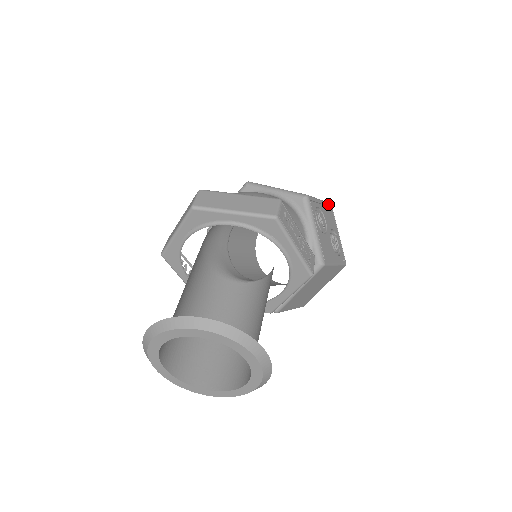
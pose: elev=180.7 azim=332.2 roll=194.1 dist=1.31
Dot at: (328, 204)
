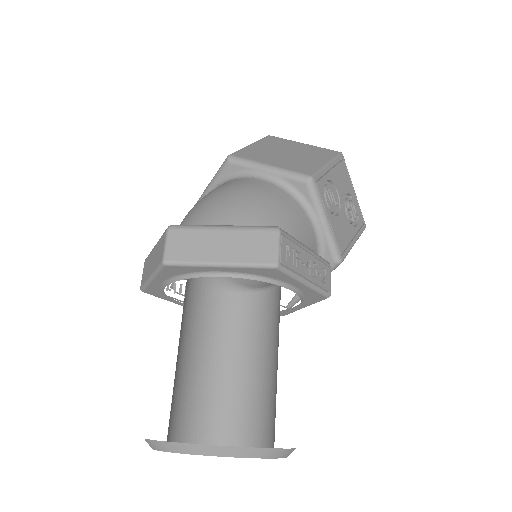
Dot at: (338, 158)
